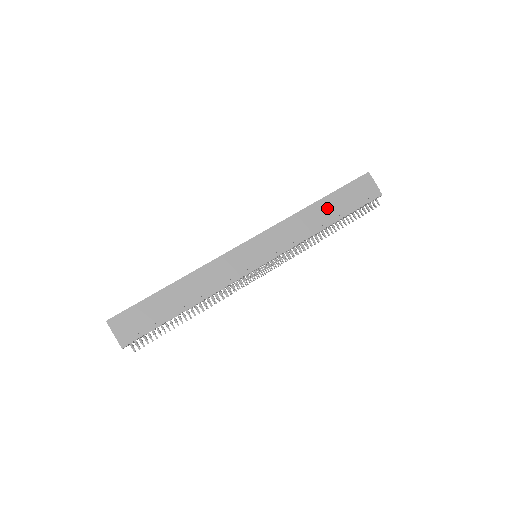
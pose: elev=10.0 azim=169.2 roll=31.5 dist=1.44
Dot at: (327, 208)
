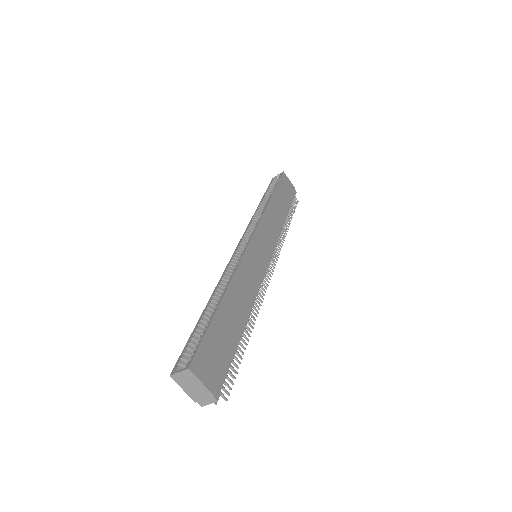
Dot at: (279, 203)
